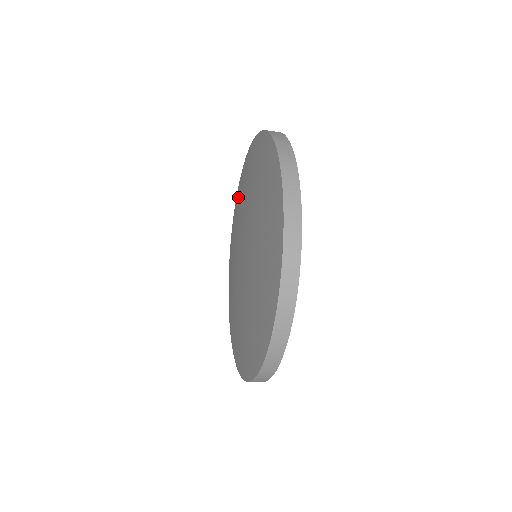
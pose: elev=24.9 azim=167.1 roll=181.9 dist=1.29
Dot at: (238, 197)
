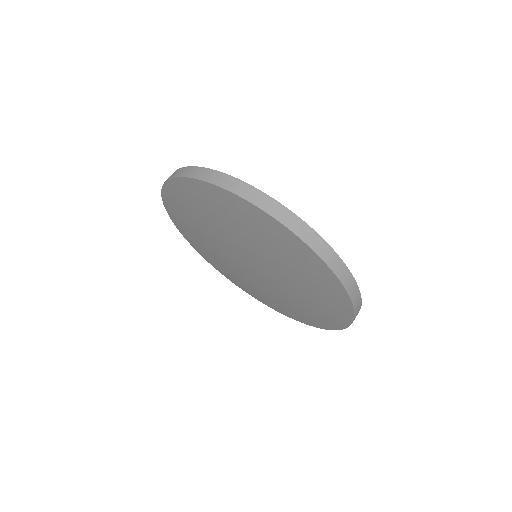
Dot at: (188, 197)
